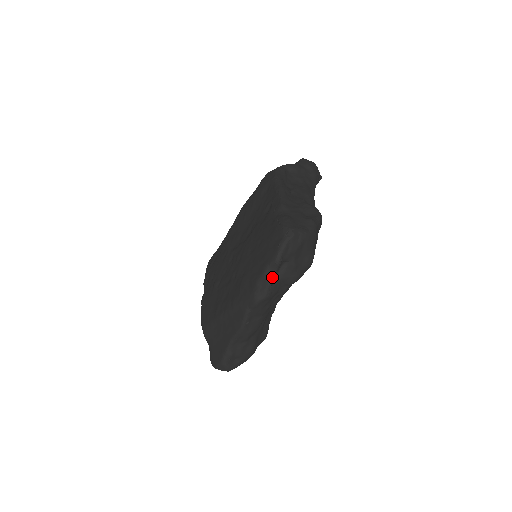
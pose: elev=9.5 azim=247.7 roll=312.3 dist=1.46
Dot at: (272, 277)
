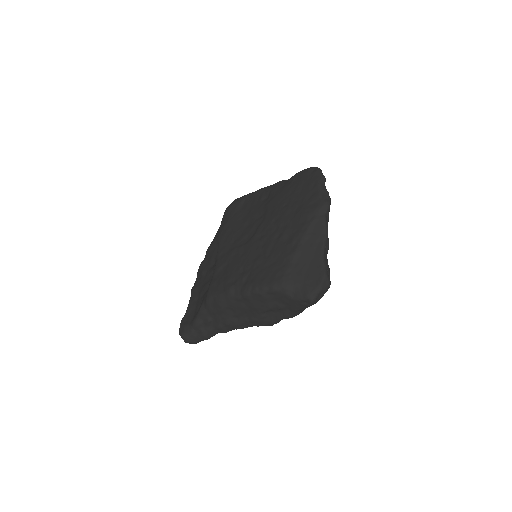
Dot at: occluded
